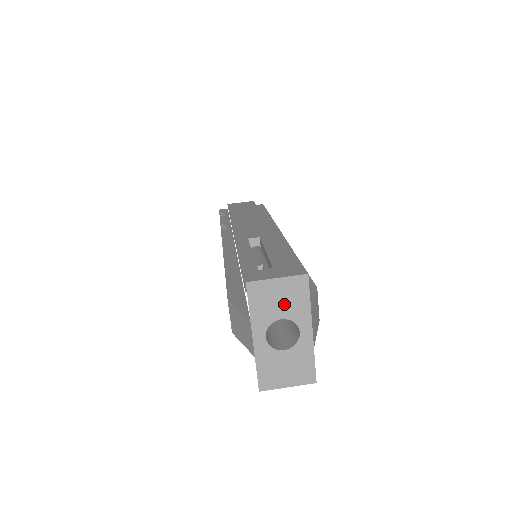
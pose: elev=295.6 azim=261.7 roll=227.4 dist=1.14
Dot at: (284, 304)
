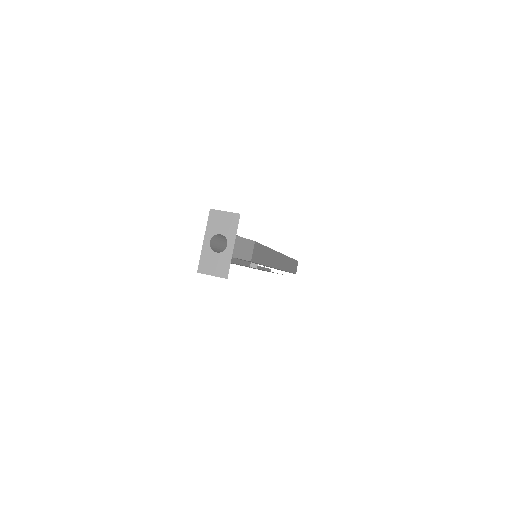
Dot at: (224, 226)
